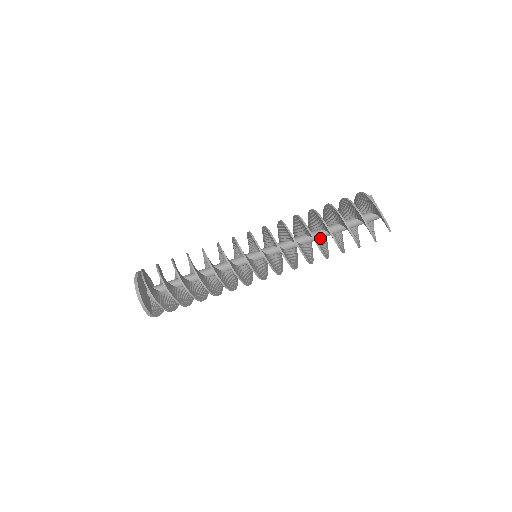
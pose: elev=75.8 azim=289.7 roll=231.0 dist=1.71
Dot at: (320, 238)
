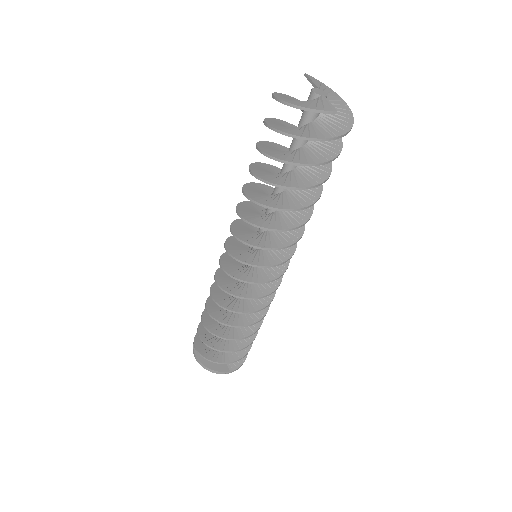
Dot at: occluded
